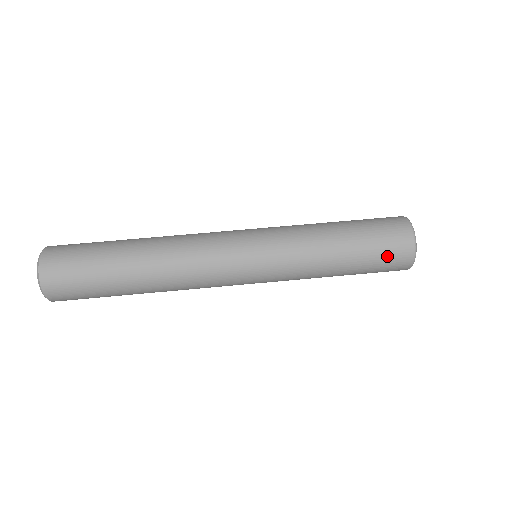
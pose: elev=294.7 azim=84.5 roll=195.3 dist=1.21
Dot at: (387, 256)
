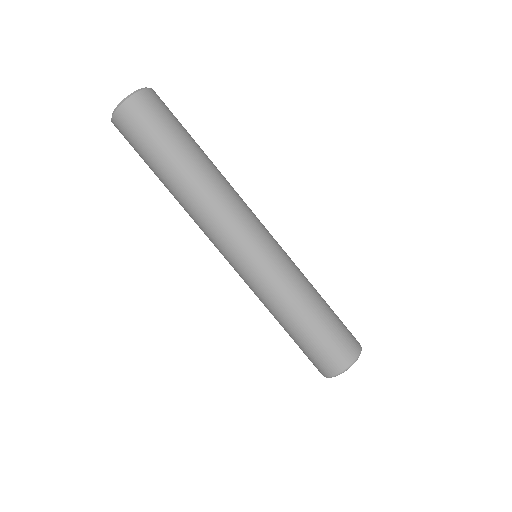
Dot at: (310, 359)
